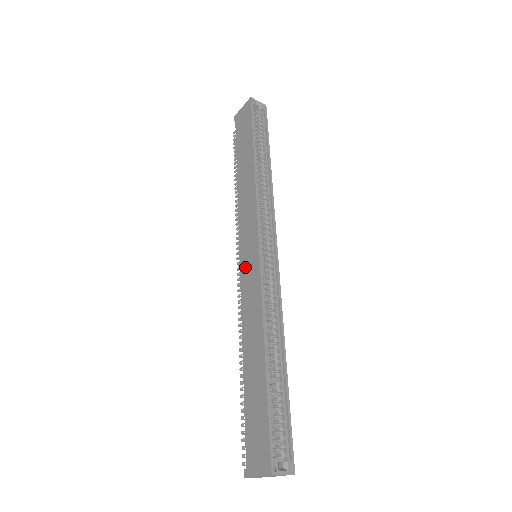
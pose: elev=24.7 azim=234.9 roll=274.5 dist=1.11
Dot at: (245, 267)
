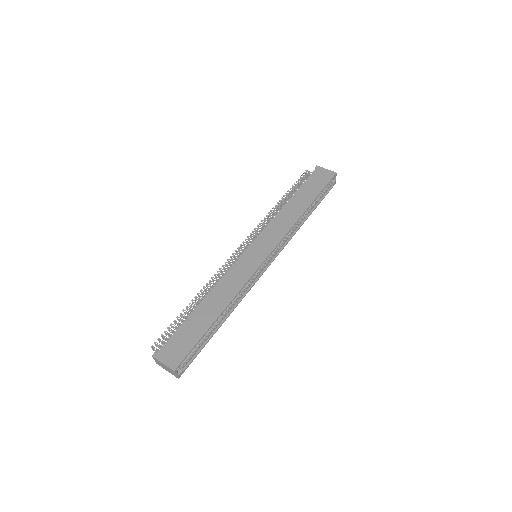
Dot at: (248, 257)
